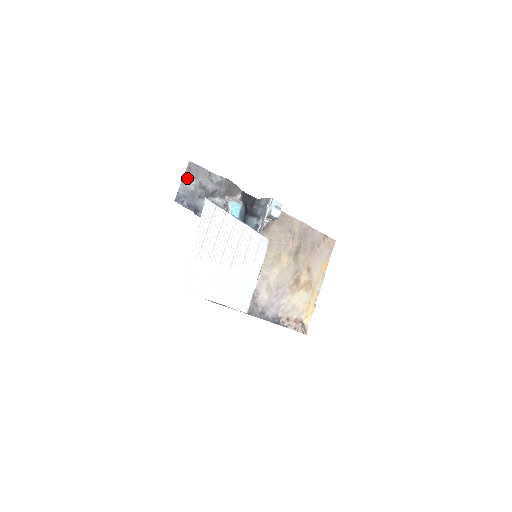
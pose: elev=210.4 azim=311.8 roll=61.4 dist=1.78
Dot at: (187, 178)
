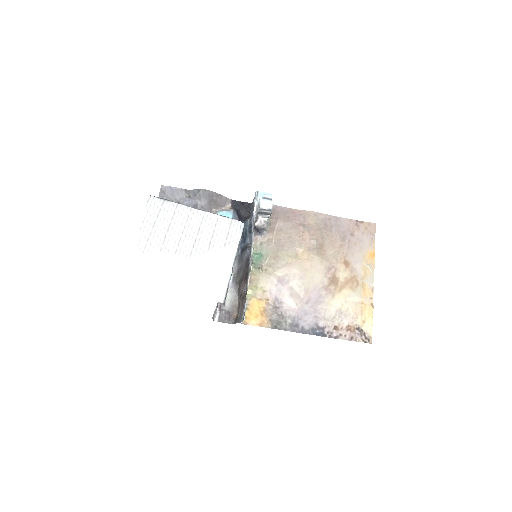
Dot at: occluded
